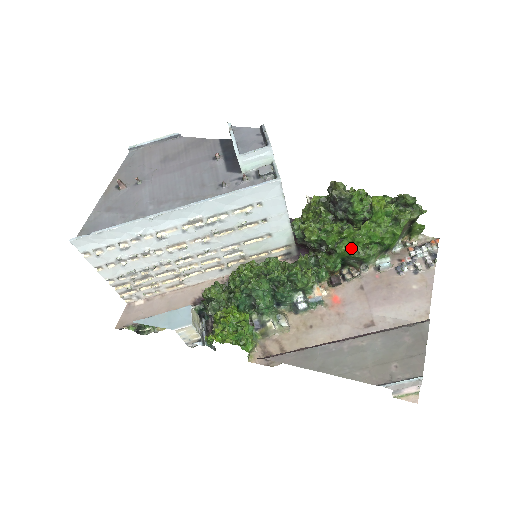
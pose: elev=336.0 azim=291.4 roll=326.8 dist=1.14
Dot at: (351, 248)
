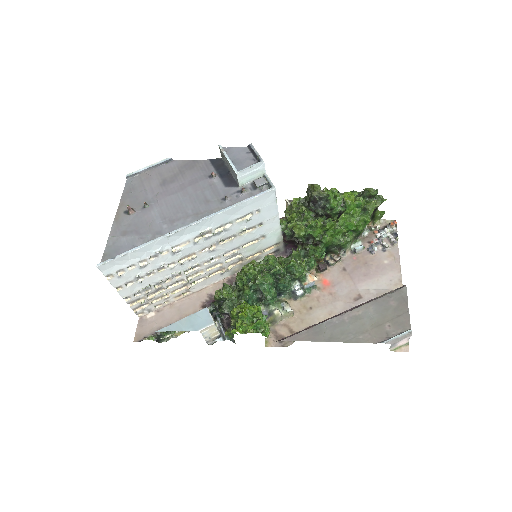
Dot at: (333, 238)
